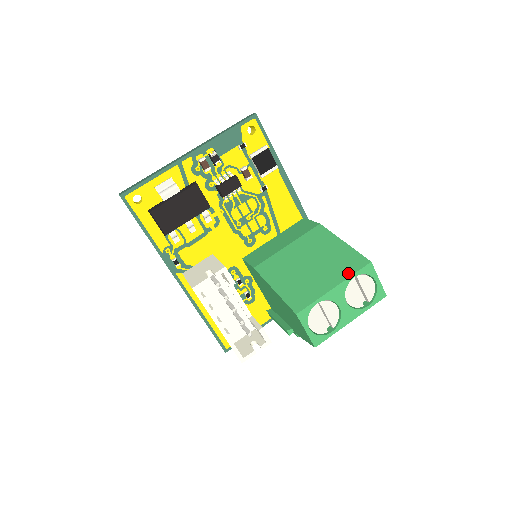
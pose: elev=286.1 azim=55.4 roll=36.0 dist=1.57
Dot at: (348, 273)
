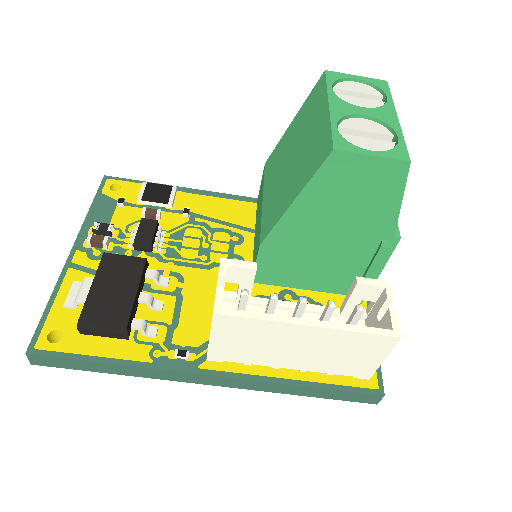
Dot at: (322, 94)
